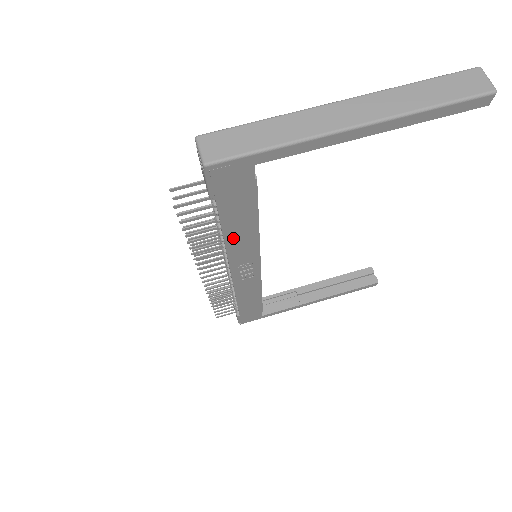
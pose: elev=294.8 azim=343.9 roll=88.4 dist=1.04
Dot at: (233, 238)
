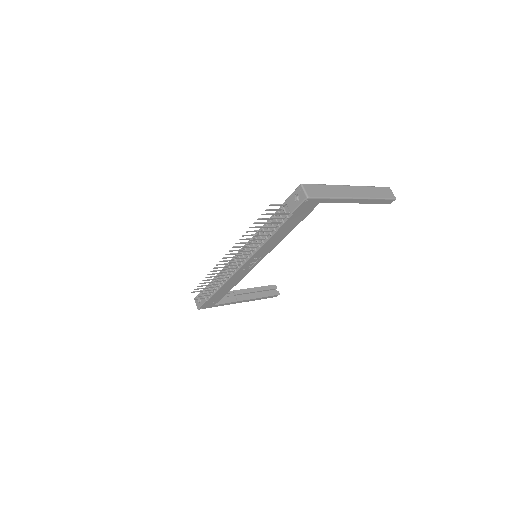
Dot at: (273, 239)
